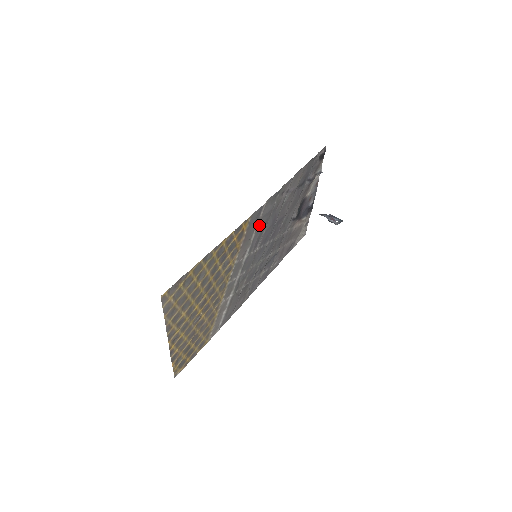
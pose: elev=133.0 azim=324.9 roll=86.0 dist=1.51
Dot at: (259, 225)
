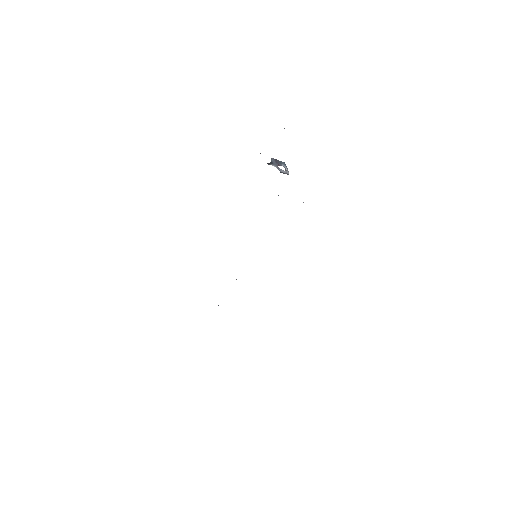
Dot at: occluded
